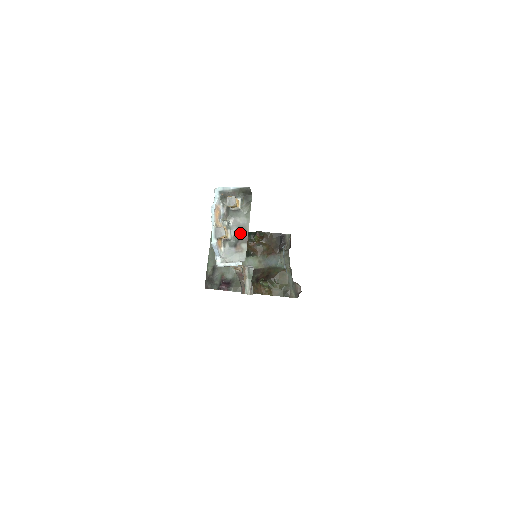
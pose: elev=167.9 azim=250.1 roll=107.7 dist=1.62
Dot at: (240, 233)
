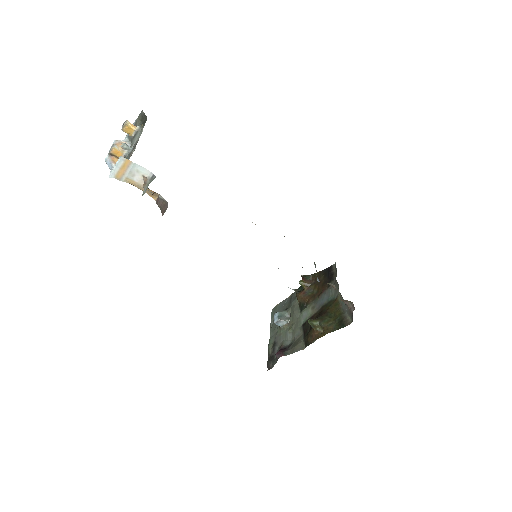
Dot at: (134, 146)
